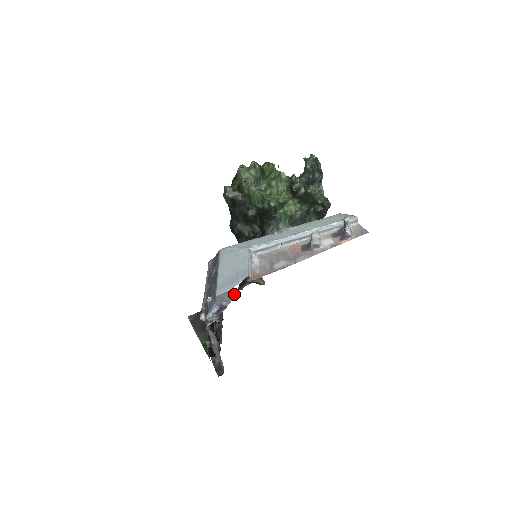
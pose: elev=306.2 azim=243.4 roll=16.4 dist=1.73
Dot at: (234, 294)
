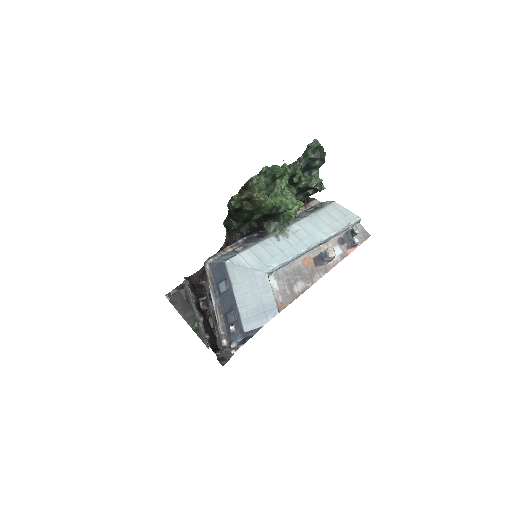
Dot at: occluded
